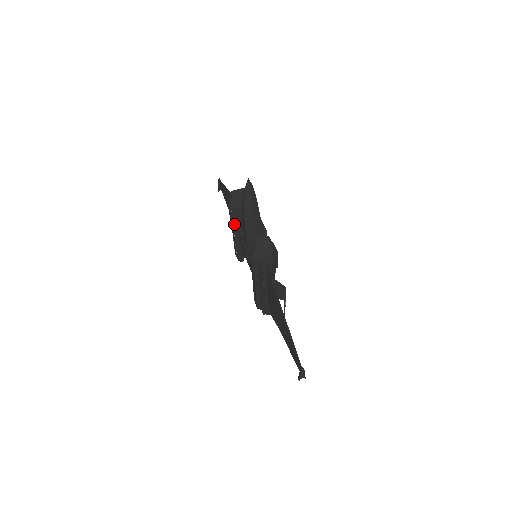
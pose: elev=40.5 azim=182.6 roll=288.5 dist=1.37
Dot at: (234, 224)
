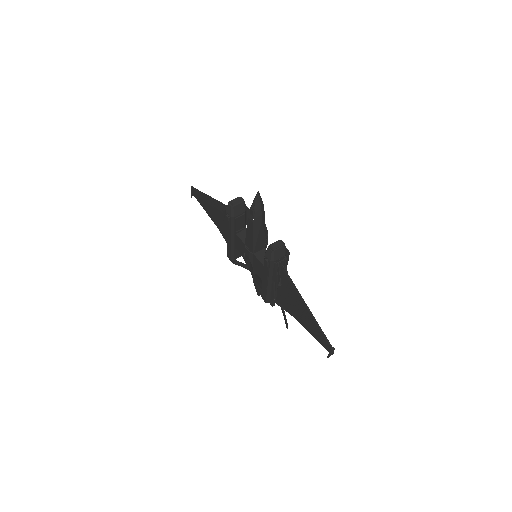
Dot at: (232, 231)
